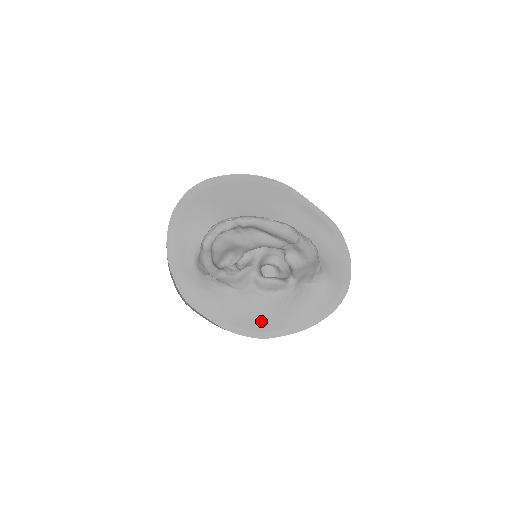
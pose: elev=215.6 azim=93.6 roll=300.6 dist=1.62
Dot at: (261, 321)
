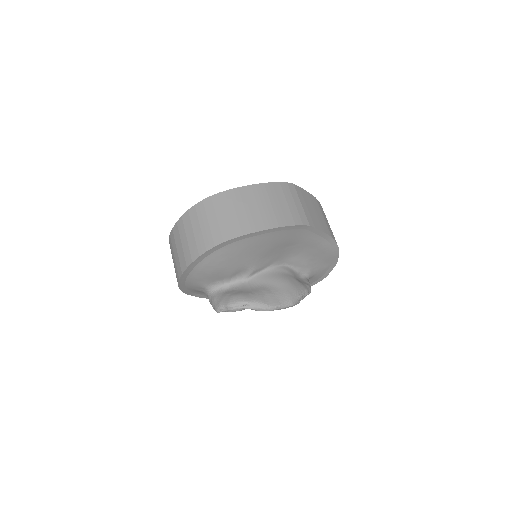
Dot at: occluded
